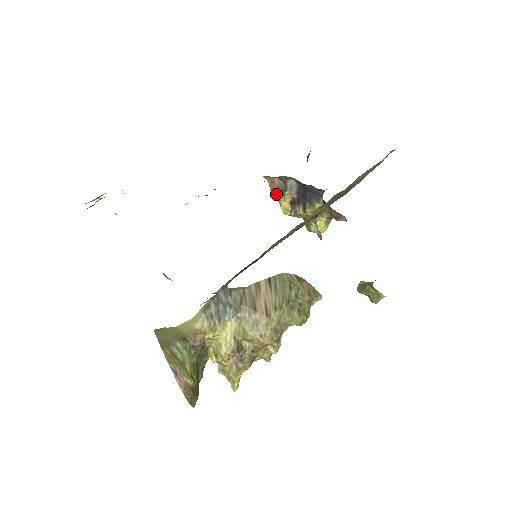
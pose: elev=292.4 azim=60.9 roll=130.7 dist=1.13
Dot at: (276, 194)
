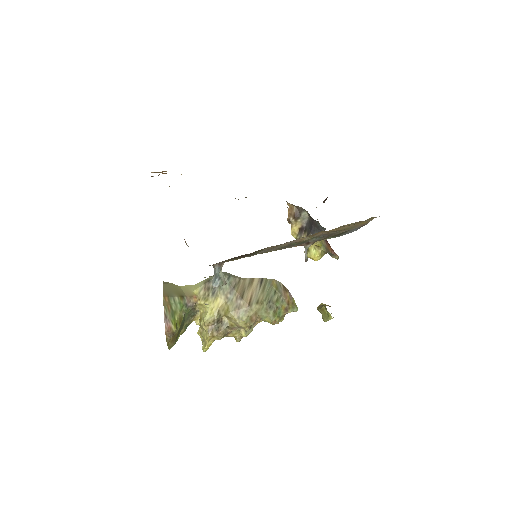
Dot at: (291, 218)
